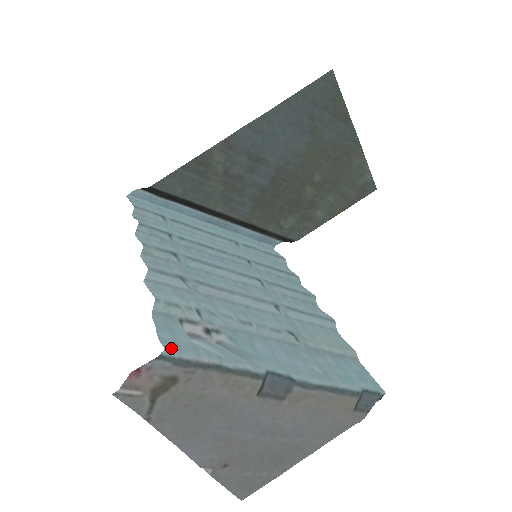
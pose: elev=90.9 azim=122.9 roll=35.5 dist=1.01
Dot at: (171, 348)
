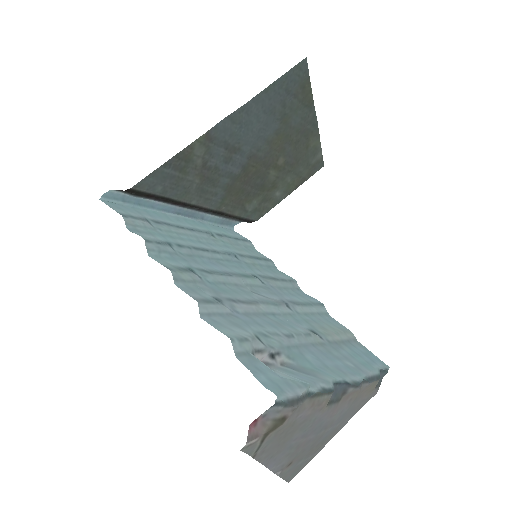
Dot at: (278, 392)
